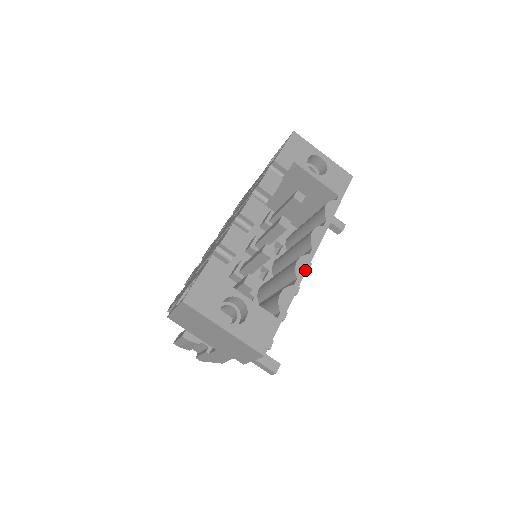
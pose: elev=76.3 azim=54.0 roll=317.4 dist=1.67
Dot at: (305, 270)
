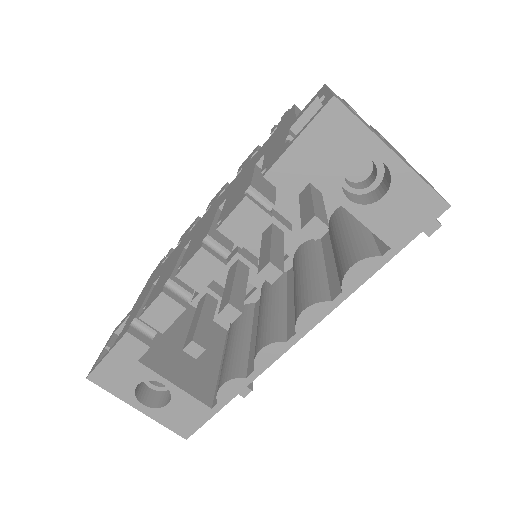
Dot at: (271, 361)
